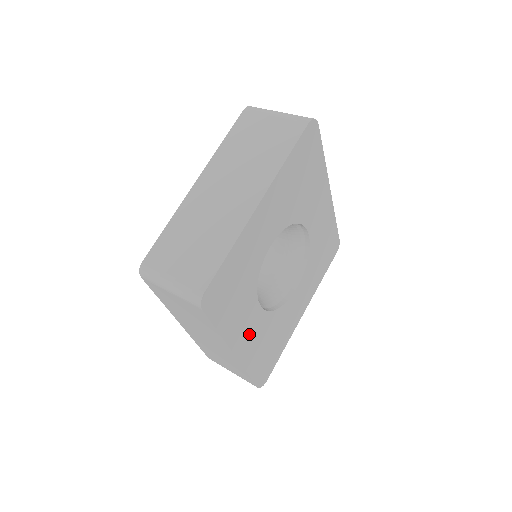
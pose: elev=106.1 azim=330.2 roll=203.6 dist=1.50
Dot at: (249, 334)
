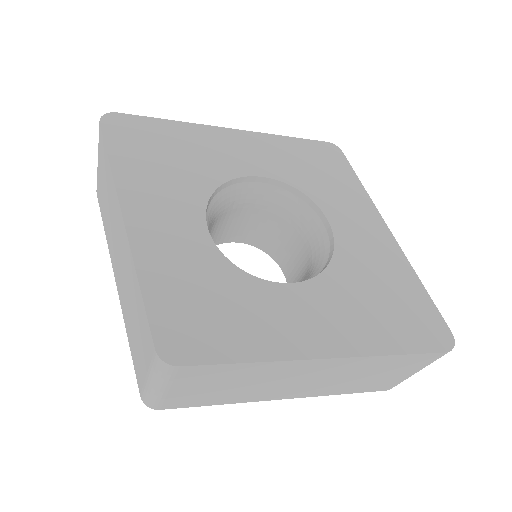
Dot at: (320, 320)
